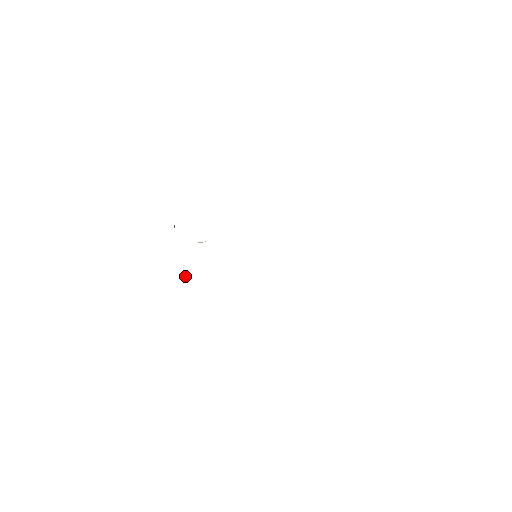
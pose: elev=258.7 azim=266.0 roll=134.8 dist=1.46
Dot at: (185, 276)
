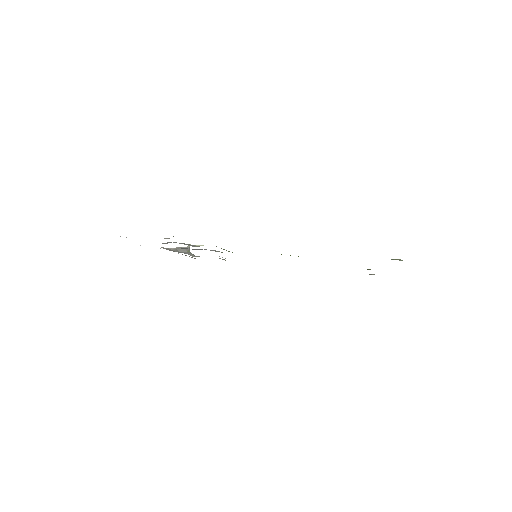
Dot at: (185, 249)
